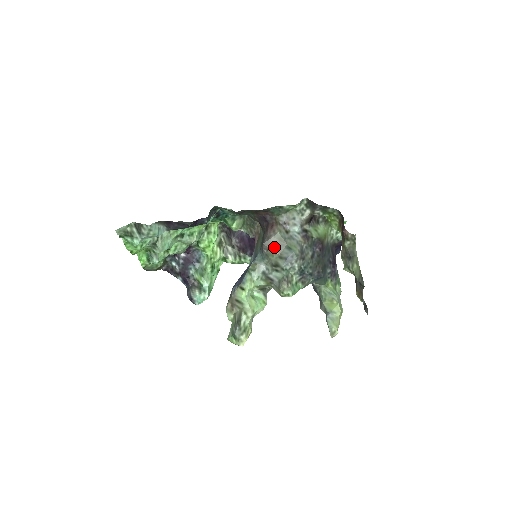
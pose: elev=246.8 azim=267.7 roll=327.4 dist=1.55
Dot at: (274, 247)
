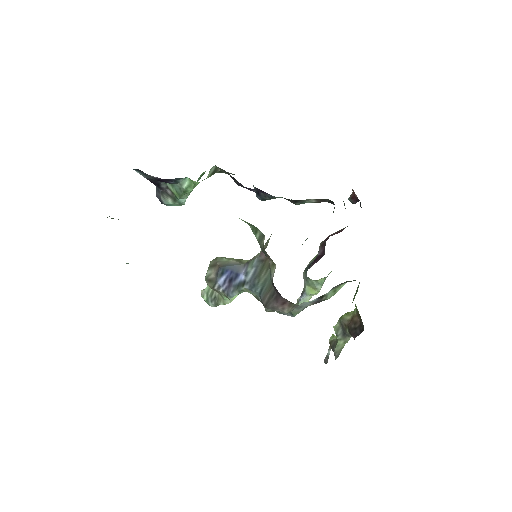
Dot at: occluded
